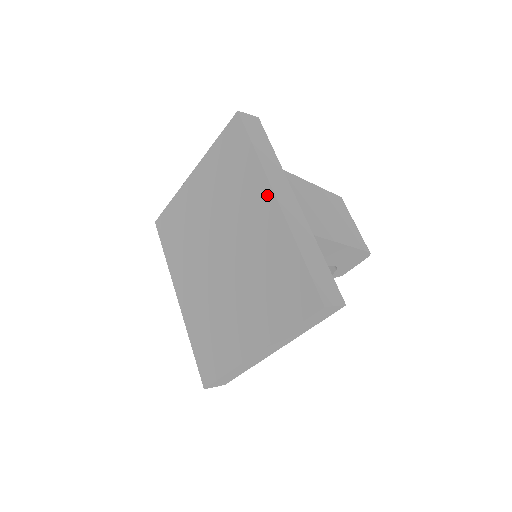
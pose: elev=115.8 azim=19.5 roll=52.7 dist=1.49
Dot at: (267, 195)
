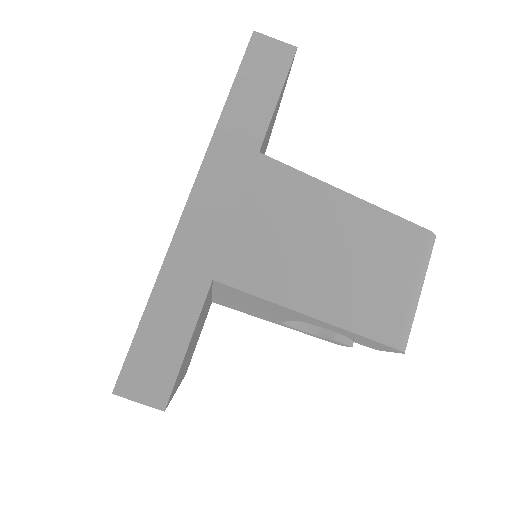
Dot at: occluded
